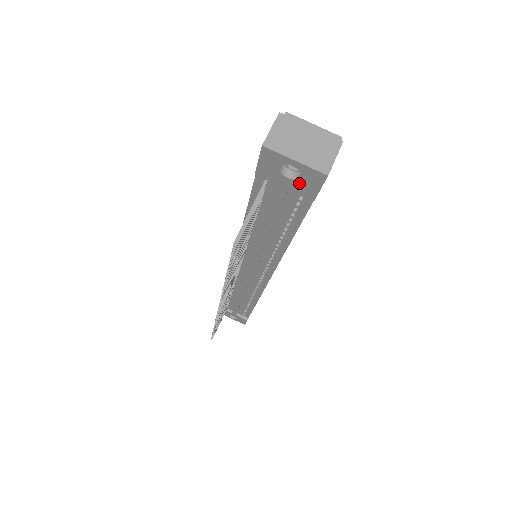
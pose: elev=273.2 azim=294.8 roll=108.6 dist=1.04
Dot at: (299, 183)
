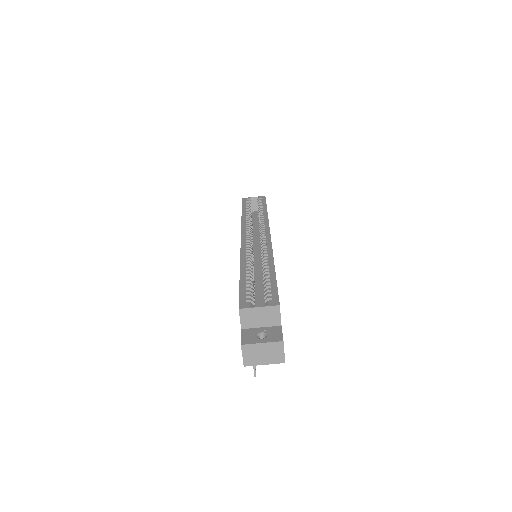
Dot at: occluded
